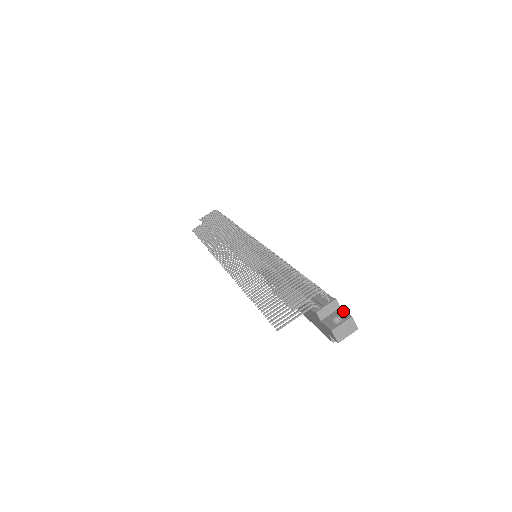
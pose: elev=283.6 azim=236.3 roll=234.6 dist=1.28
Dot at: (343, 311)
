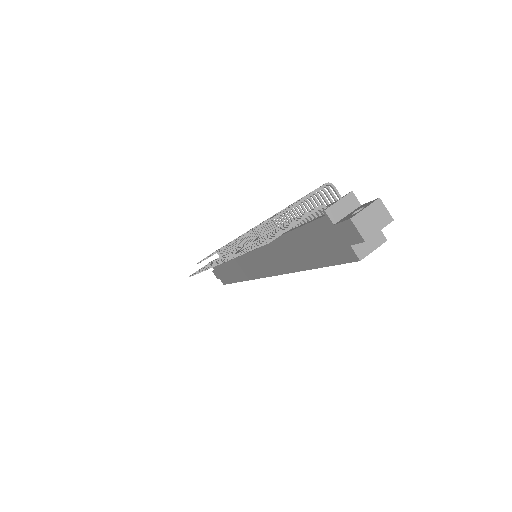
Dot at: (365, 203)
